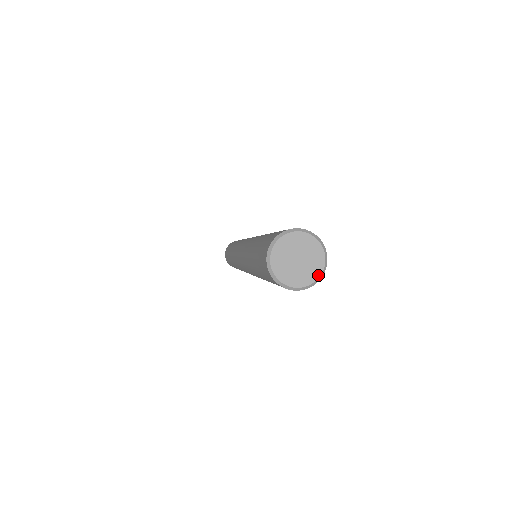
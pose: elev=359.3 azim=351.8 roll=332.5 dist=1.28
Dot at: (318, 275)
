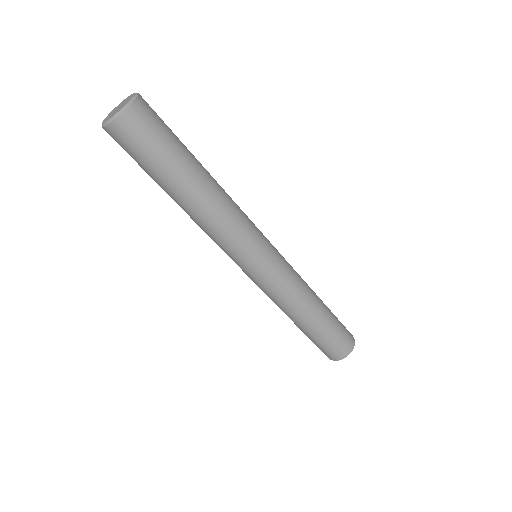
Dot at: (112, 117)
